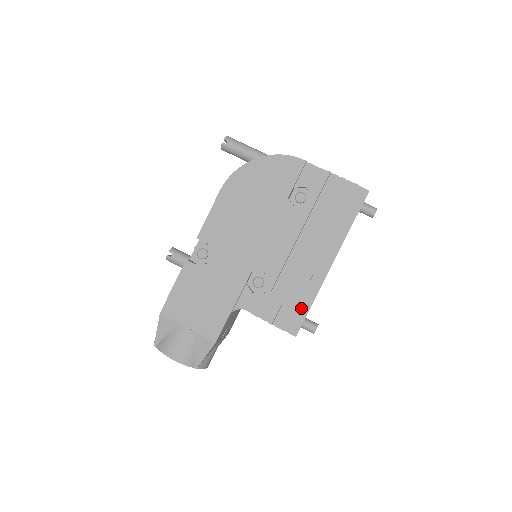
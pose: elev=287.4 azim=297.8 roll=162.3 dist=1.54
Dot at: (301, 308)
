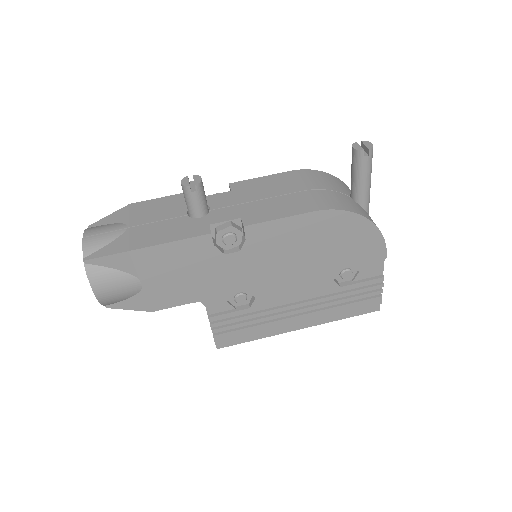
Dot at: (245, 337)
